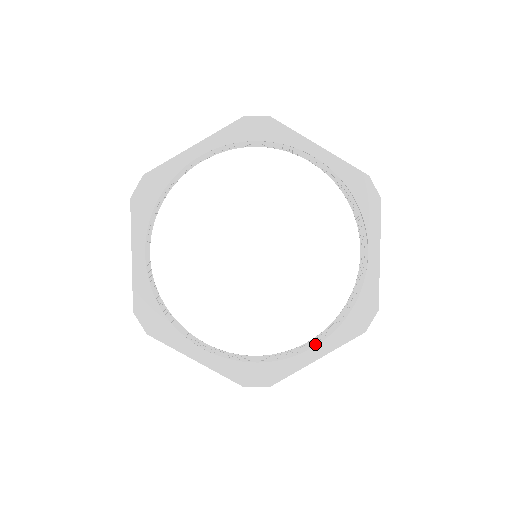
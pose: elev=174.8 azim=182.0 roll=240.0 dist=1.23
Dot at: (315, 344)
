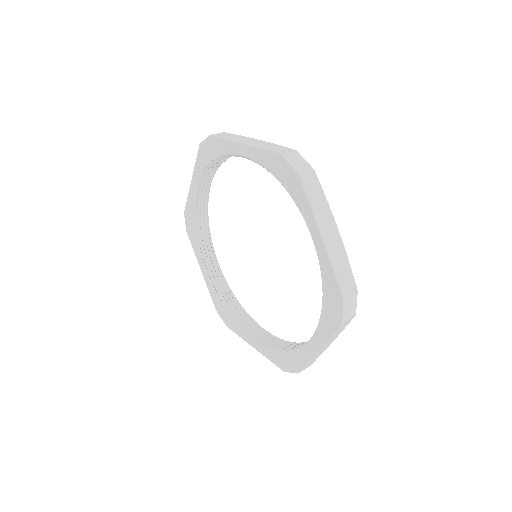
Dot at: (314, 335)
